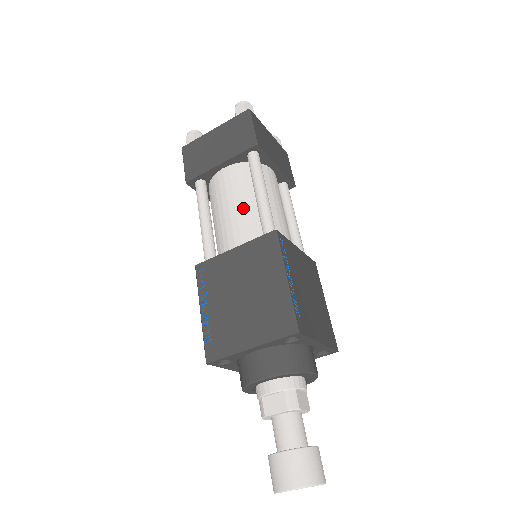
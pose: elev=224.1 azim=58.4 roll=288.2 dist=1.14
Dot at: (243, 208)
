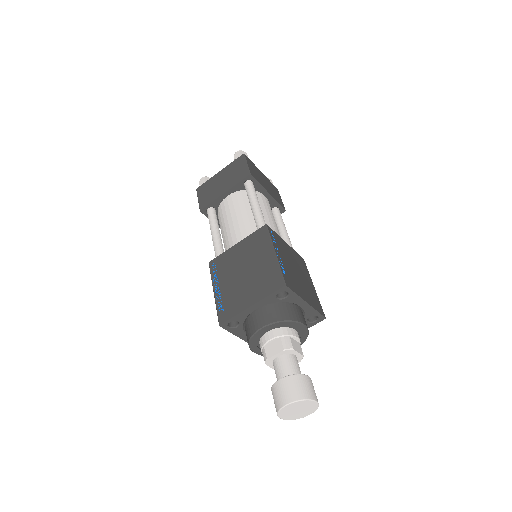
Dot at: (243, 218)
